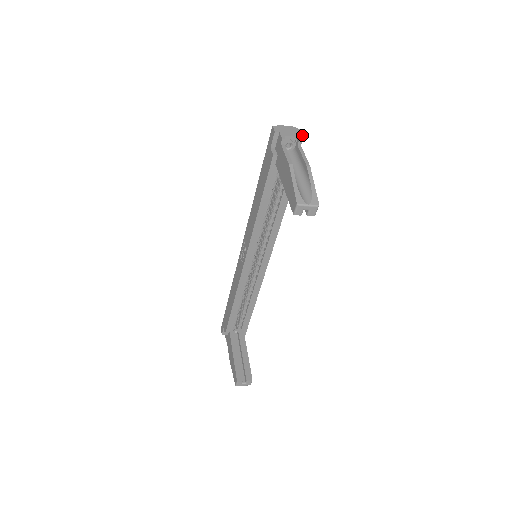
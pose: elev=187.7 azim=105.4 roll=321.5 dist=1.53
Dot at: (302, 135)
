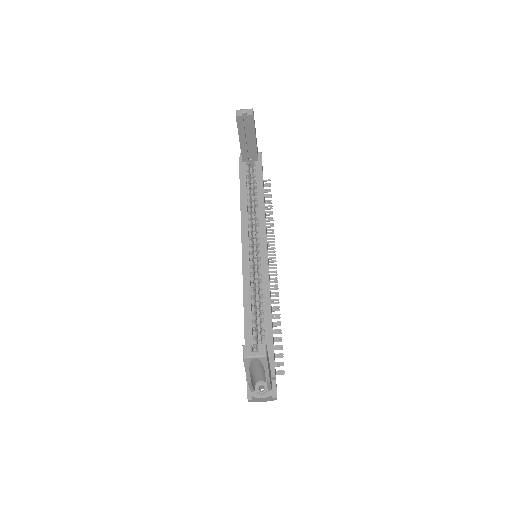
Dot at: (260, 152)
